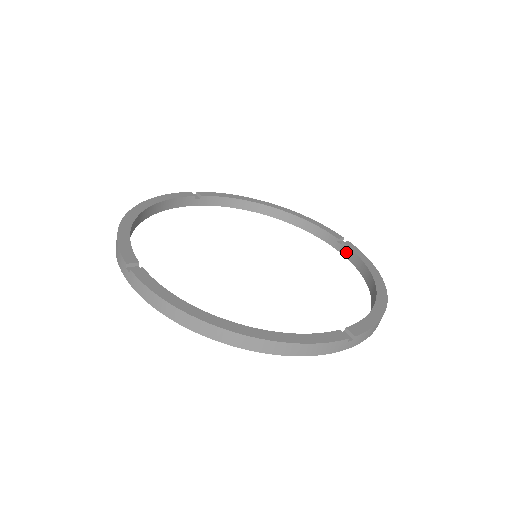
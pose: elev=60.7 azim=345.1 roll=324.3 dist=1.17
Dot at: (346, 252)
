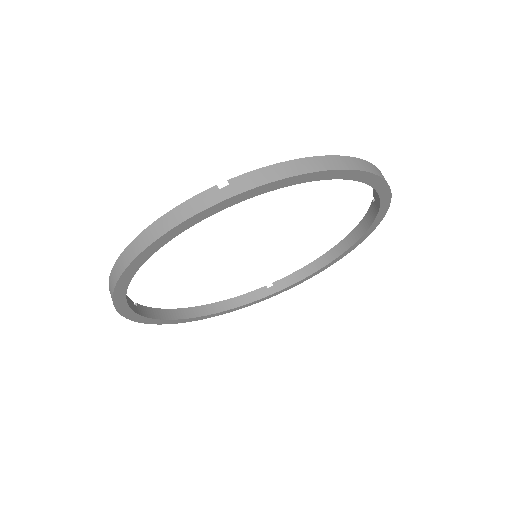
Dot at: (376, 198)
